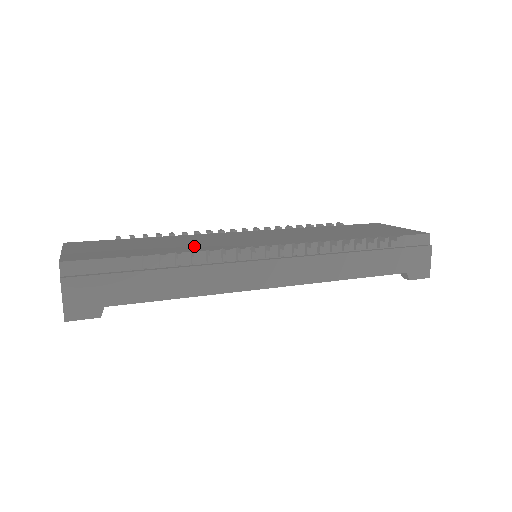
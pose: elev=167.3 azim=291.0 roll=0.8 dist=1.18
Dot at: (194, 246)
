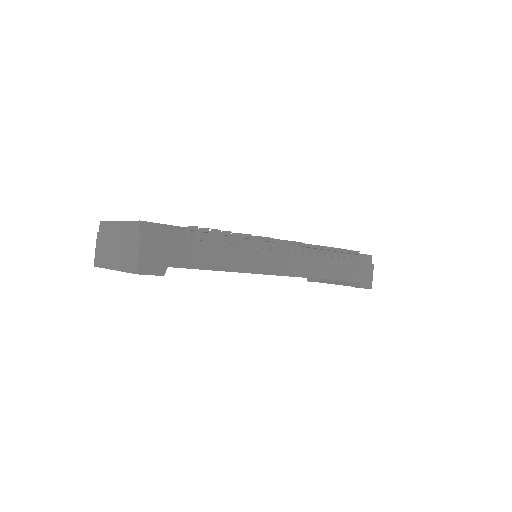
Dot at: occluded
